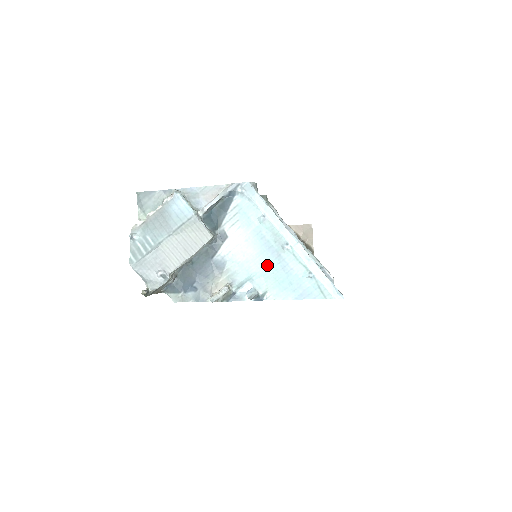
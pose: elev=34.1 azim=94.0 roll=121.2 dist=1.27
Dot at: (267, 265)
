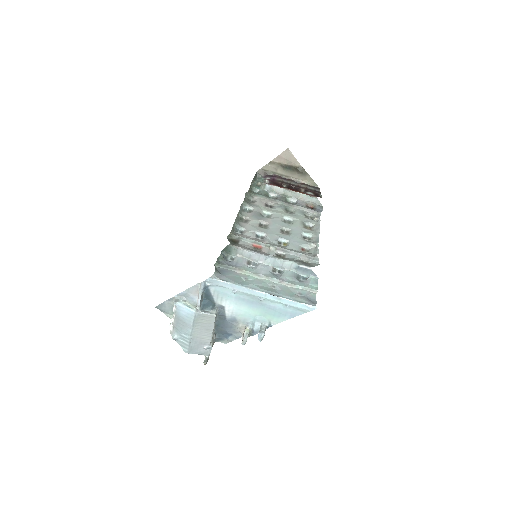
Dot at: (259, 310)
